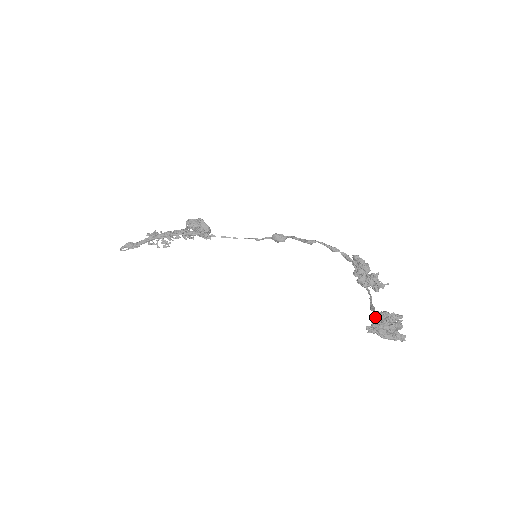
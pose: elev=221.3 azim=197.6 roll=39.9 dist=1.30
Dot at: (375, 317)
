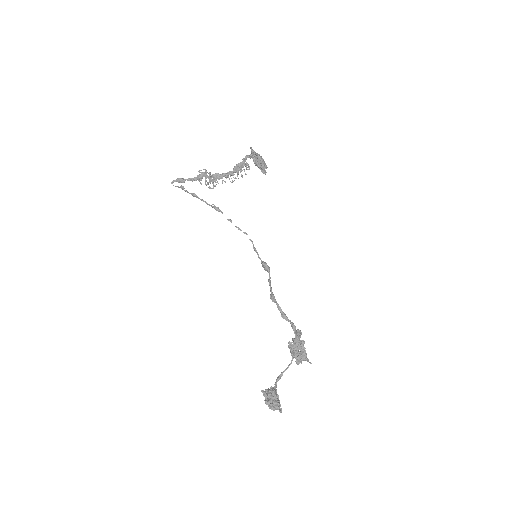
Dot at: occluded
